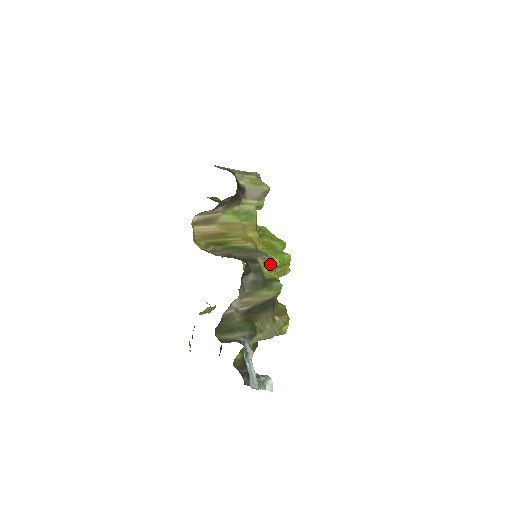
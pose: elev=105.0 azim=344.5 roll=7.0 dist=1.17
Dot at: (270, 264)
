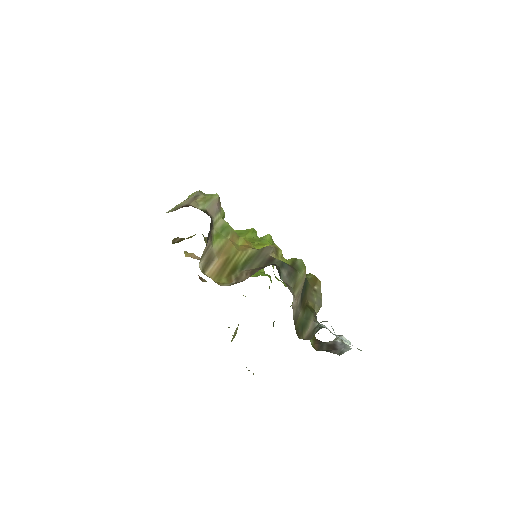
Dot at: (278, 252)
